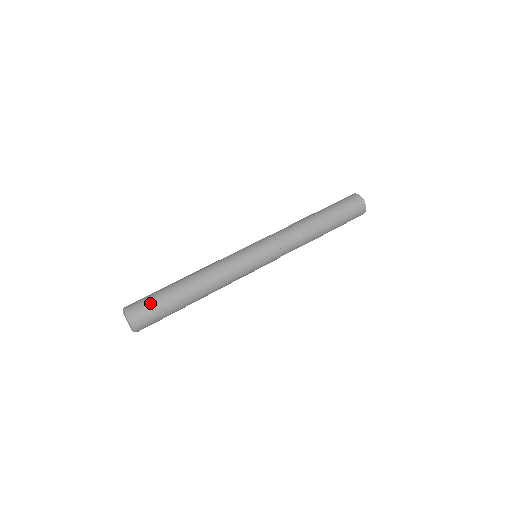
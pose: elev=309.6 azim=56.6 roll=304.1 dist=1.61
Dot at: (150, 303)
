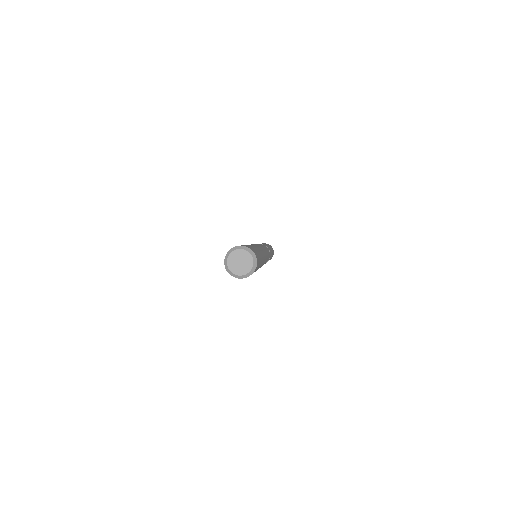
Dot at: occluded
